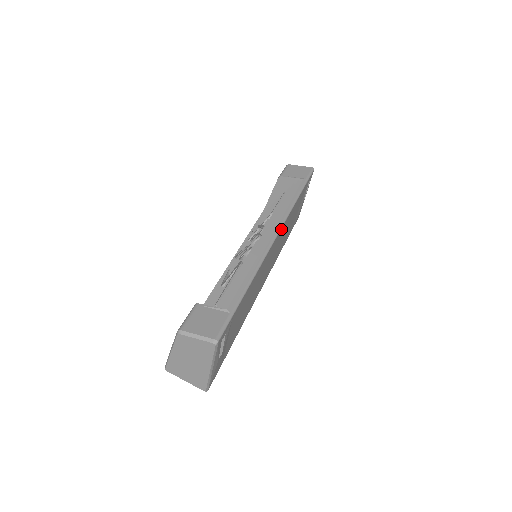
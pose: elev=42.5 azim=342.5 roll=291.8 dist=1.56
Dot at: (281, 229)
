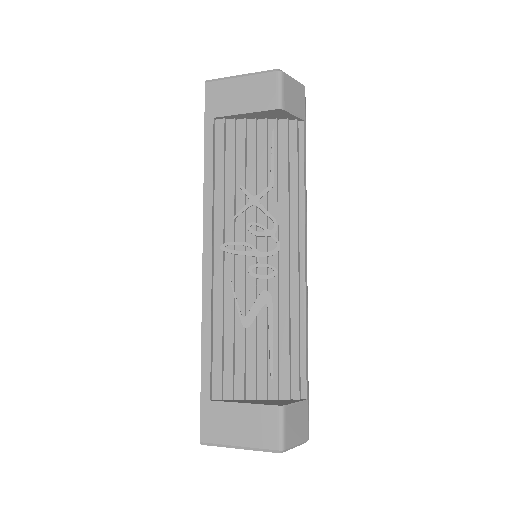
Dot at: occluded
